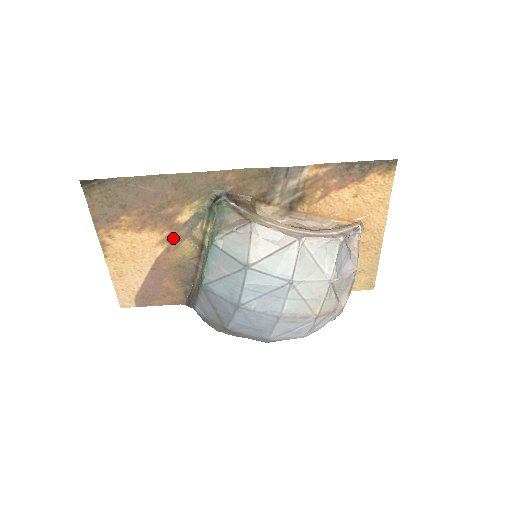
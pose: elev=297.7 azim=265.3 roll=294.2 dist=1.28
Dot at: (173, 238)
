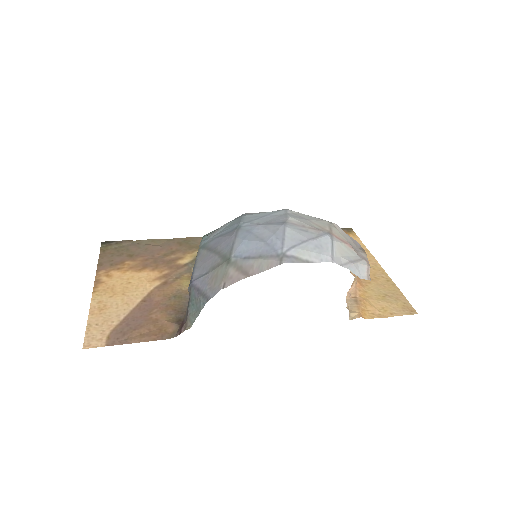
Dot at: (172, 275)
